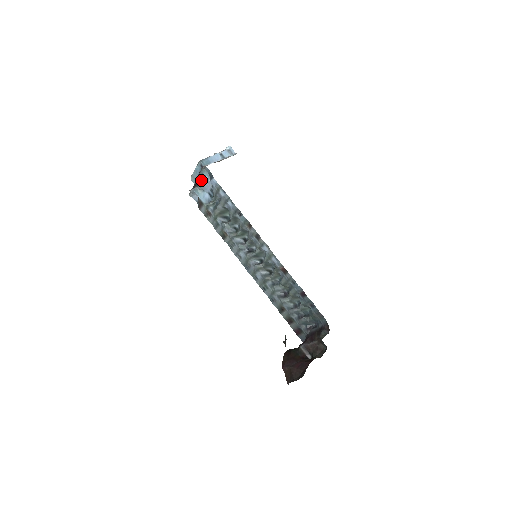
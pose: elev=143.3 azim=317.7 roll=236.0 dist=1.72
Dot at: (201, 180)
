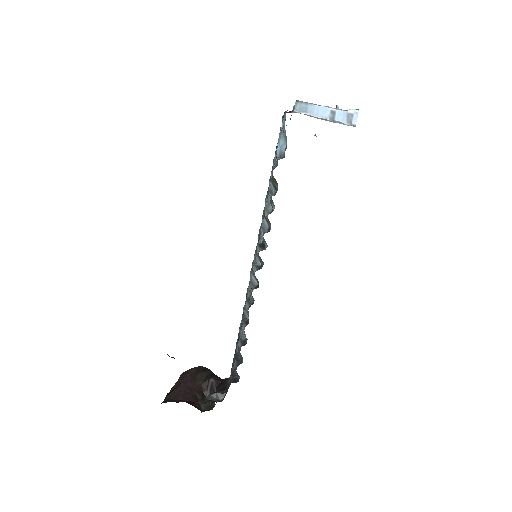
Dot at: occluded
